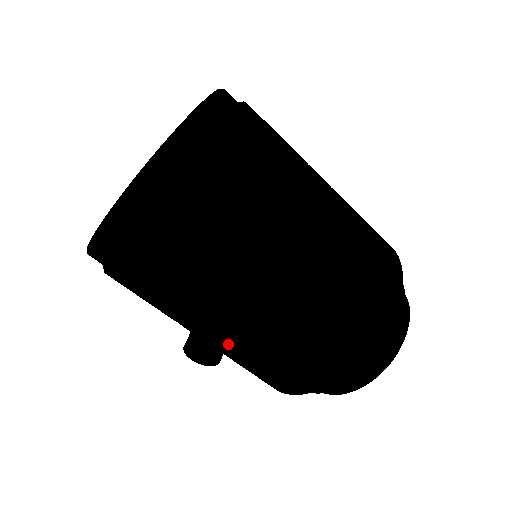
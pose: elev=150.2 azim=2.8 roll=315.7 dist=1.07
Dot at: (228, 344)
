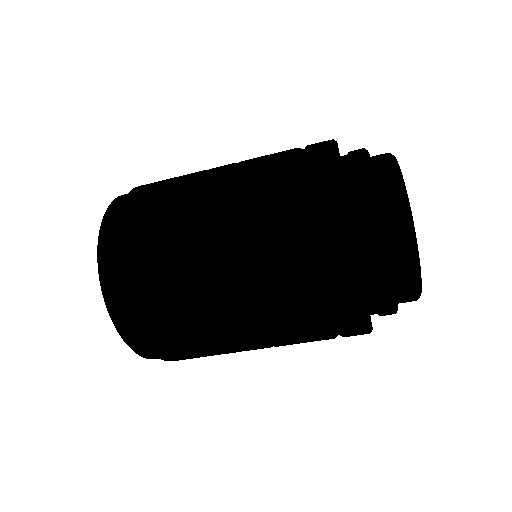
Dot at: (254, 313)
